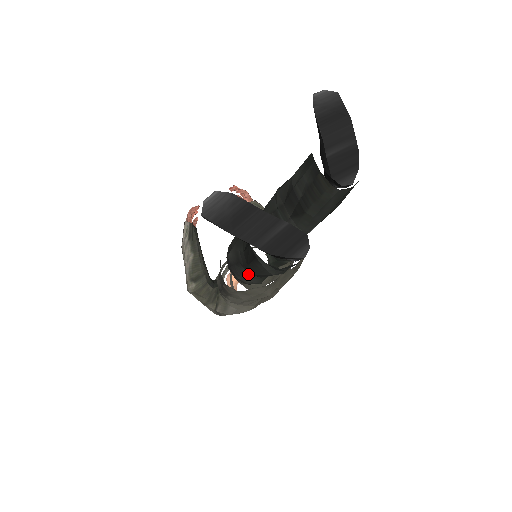
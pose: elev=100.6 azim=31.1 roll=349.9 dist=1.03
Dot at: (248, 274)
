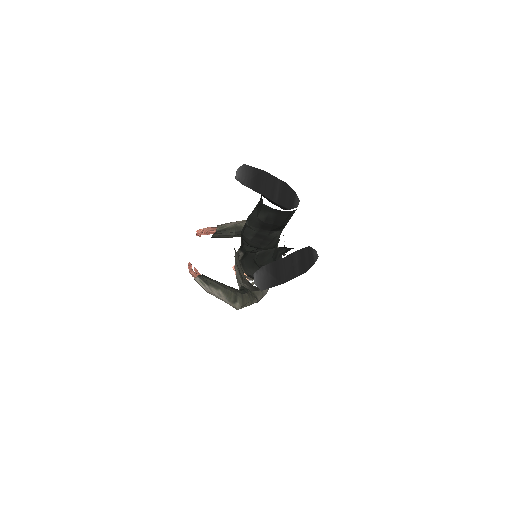
Dot at: occluded
